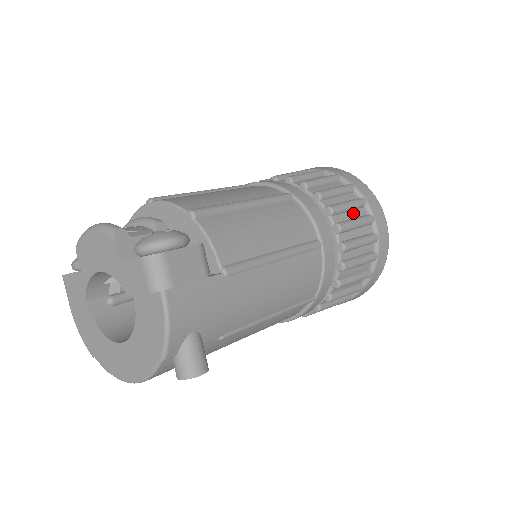
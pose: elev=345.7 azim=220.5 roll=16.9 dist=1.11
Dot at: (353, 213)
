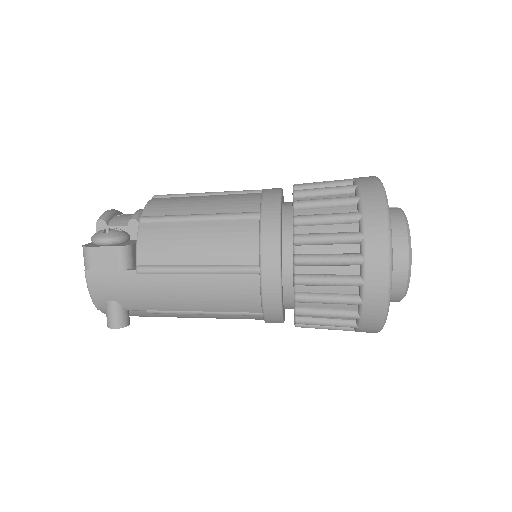
Dot at: (335, 248)
